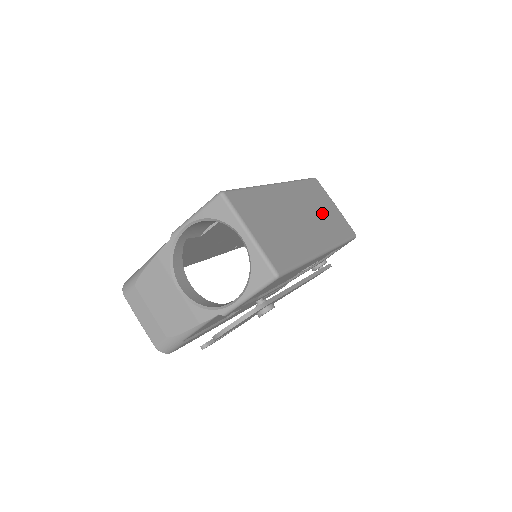
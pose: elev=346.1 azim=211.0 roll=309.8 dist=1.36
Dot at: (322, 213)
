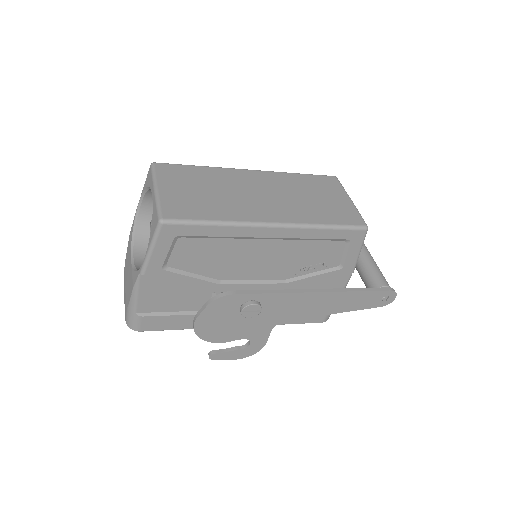
Dot at: (309, 199)
